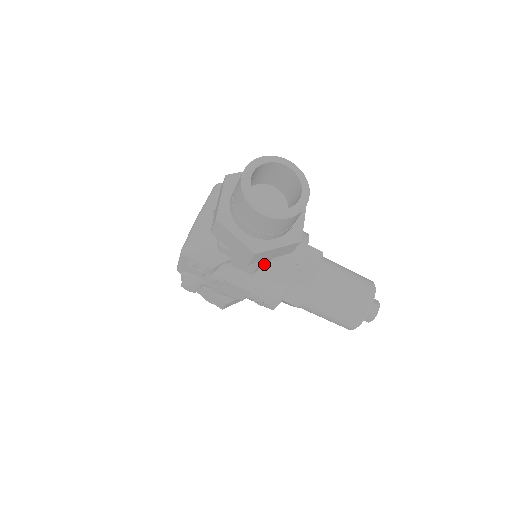
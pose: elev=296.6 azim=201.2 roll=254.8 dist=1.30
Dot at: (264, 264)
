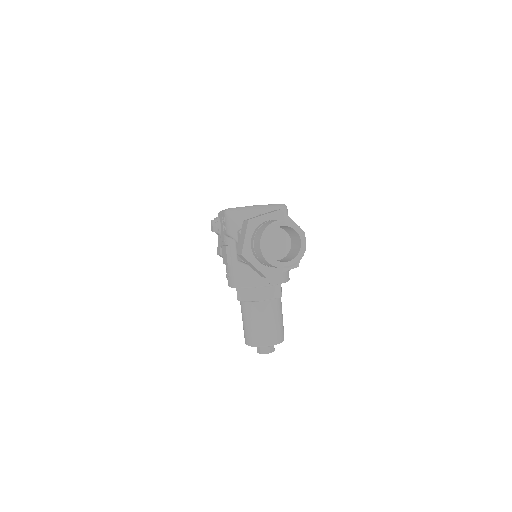
Dot at: (247, 264)
